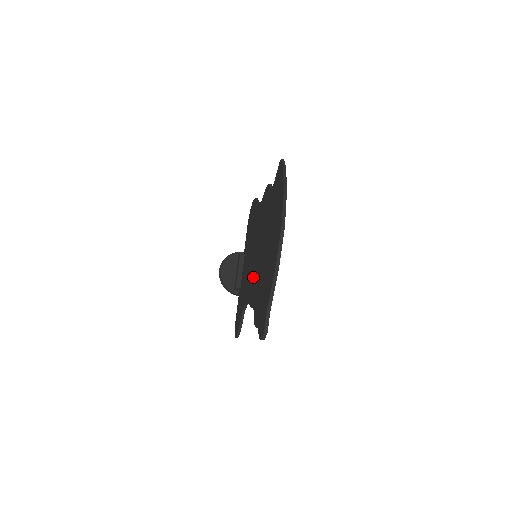
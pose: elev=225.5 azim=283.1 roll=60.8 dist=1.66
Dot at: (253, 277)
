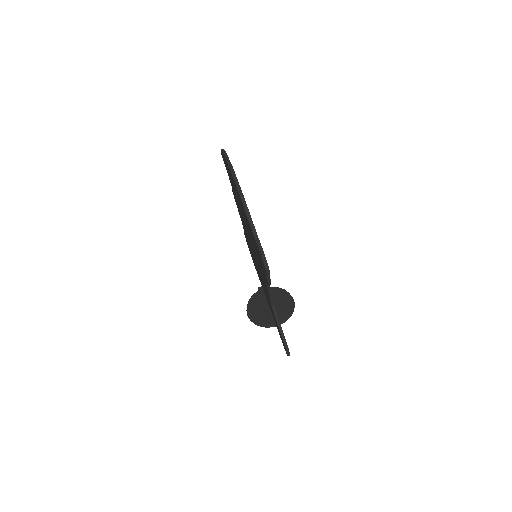
Dot at: (259, 268)
